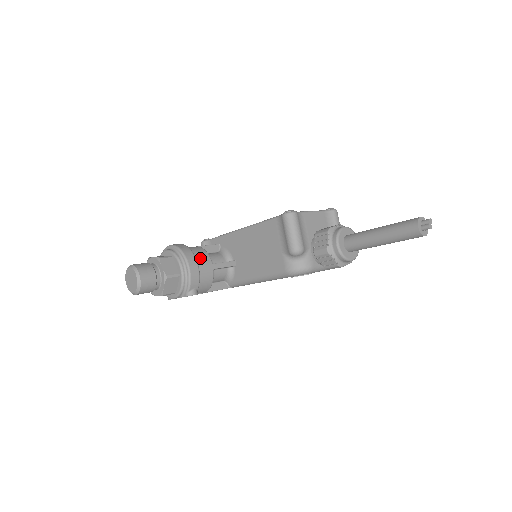
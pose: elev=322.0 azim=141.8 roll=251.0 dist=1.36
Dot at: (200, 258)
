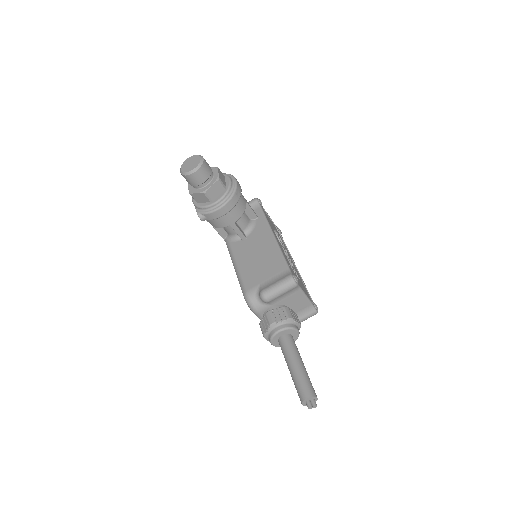
Dot at: (235, 211)
